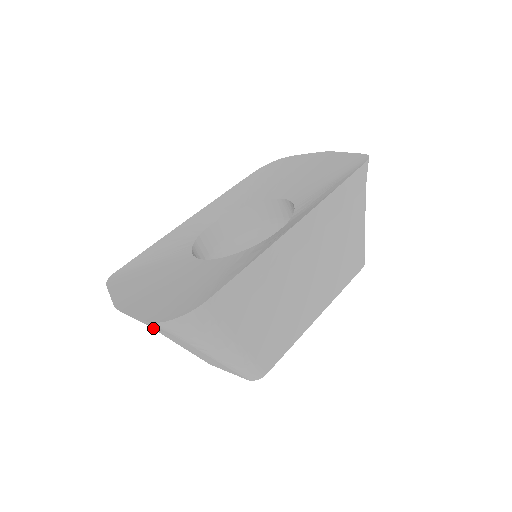
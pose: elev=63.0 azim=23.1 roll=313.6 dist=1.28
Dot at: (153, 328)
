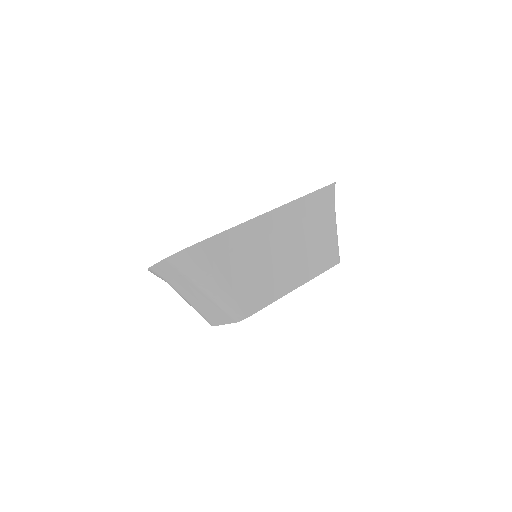
Dot at: (172, 283)
